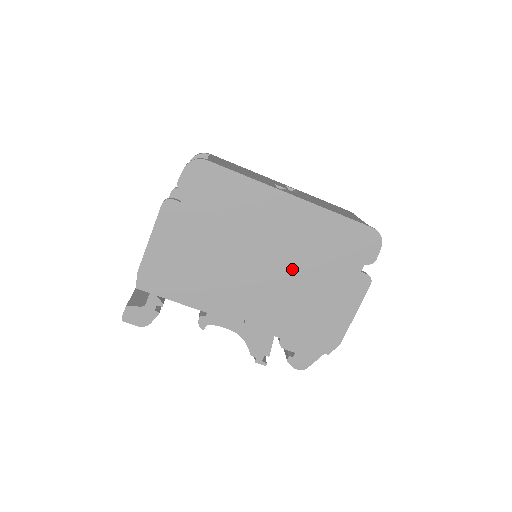
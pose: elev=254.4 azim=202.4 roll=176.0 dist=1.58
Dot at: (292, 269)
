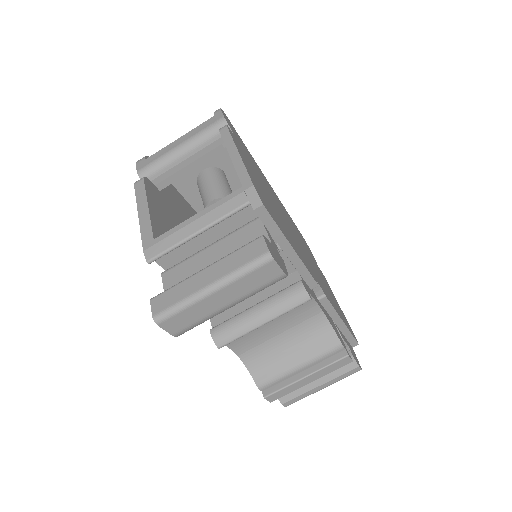
Dot at: (303, 247)
